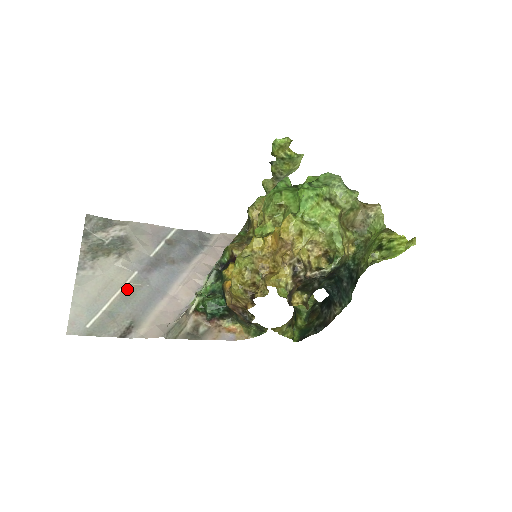
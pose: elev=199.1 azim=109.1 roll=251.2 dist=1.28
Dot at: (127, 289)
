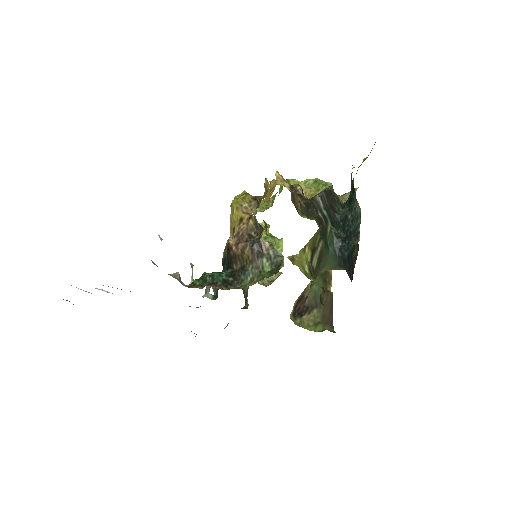
Dot at: occluded
